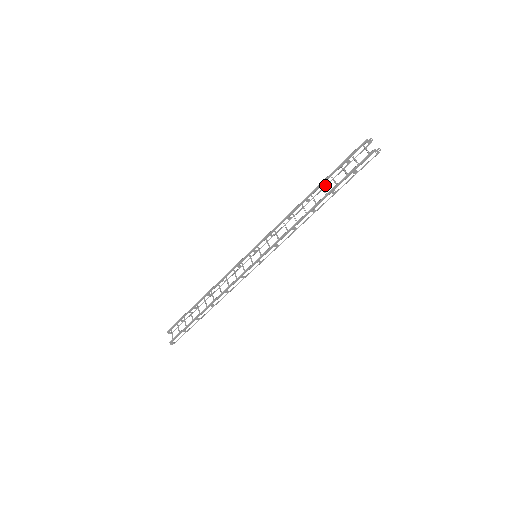
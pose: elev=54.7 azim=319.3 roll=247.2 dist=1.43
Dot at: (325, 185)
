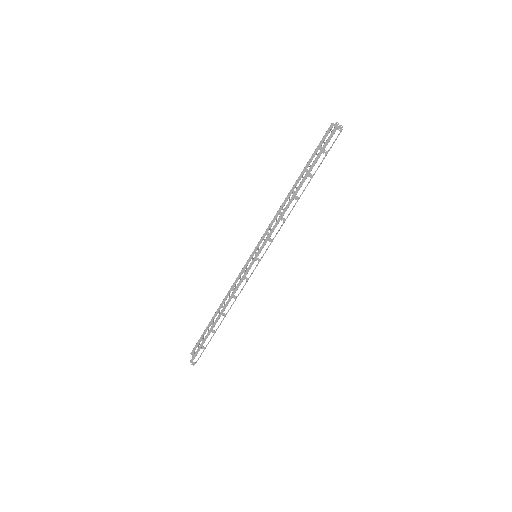
Dot at: occluded
